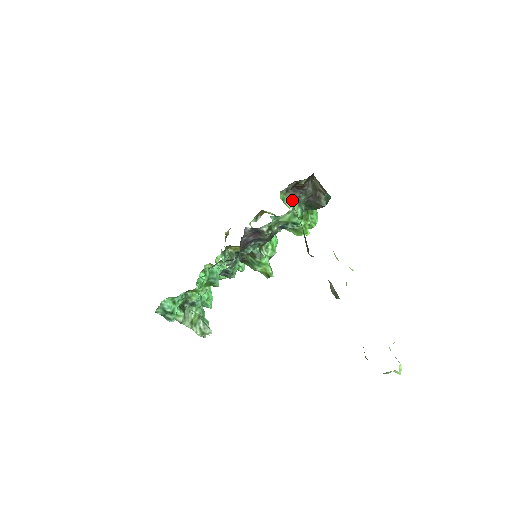
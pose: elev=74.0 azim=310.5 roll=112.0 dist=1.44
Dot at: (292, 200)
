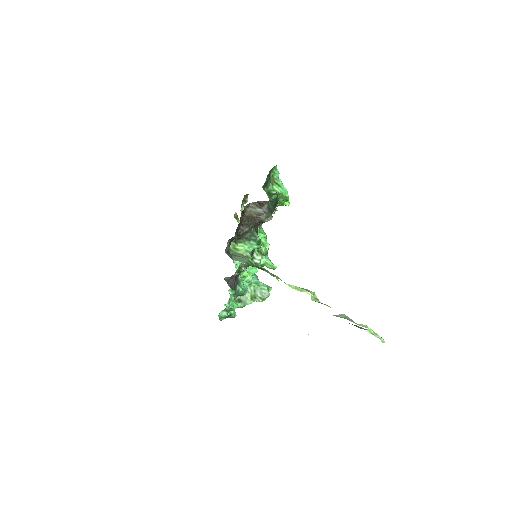
Dot at: (240, 242)
